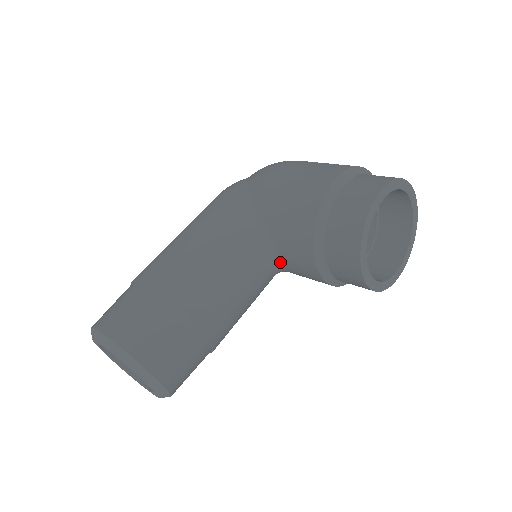
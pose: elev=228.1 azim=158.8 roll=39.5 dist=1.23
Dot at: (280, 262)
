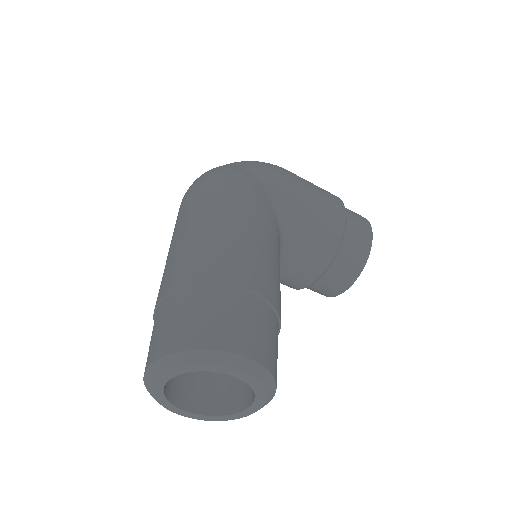
Dot at: occluded
